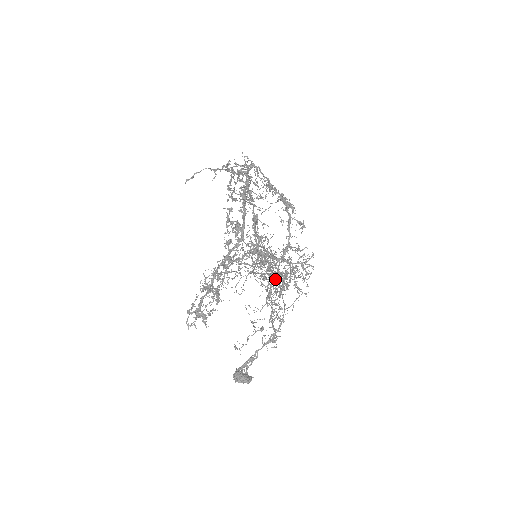
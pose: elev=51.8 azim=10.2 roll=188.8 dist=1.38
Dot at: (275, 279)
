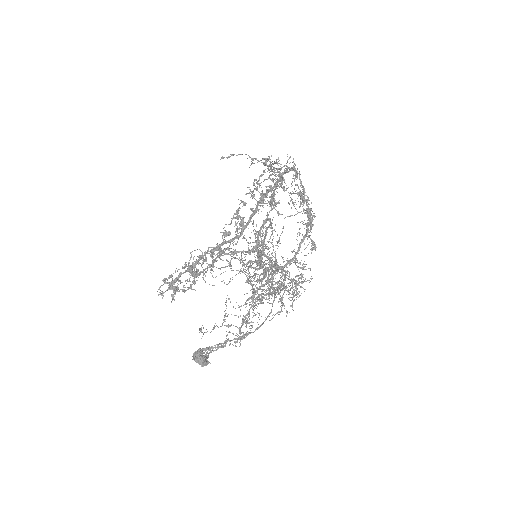
Dot at: (264, 285)
